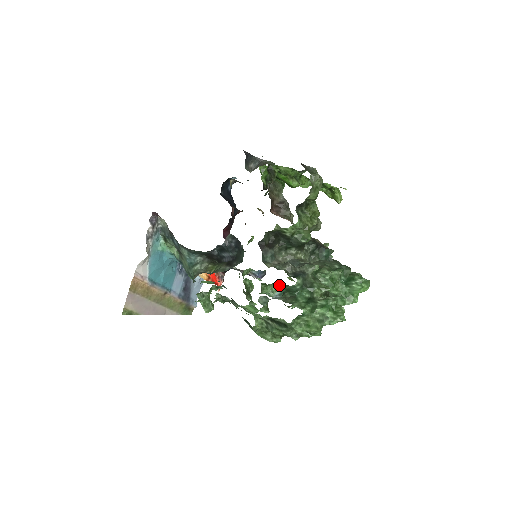
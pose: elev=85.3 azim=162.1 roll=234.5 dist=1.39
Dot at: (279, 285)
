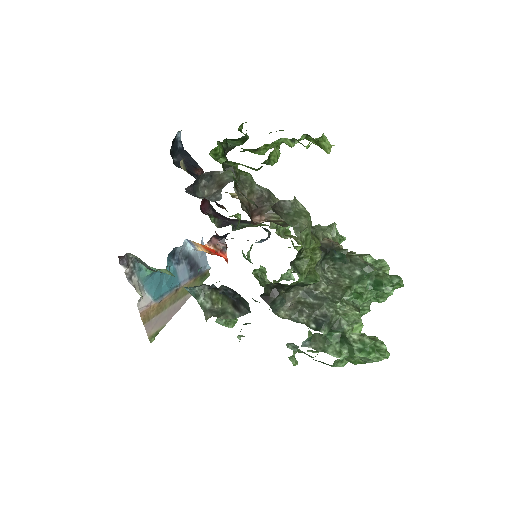
Dot at: (294, 272)
